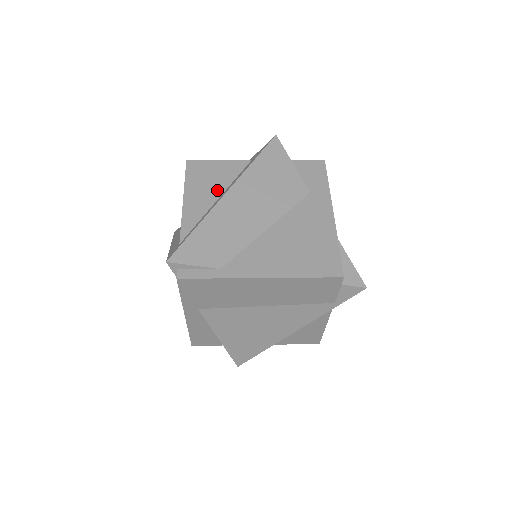
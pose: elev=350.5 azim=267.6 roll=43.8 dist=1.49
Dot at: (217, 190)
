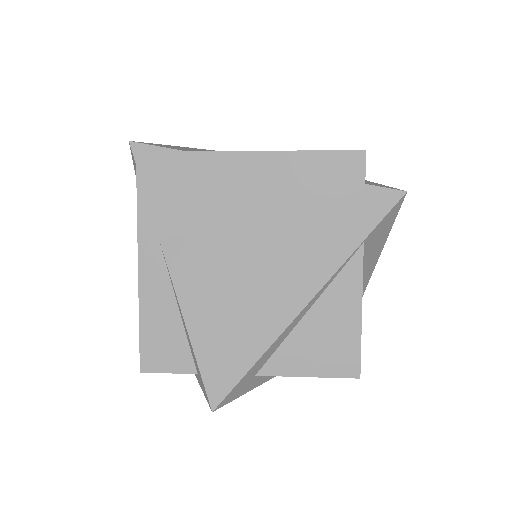
Dot at: occluded
